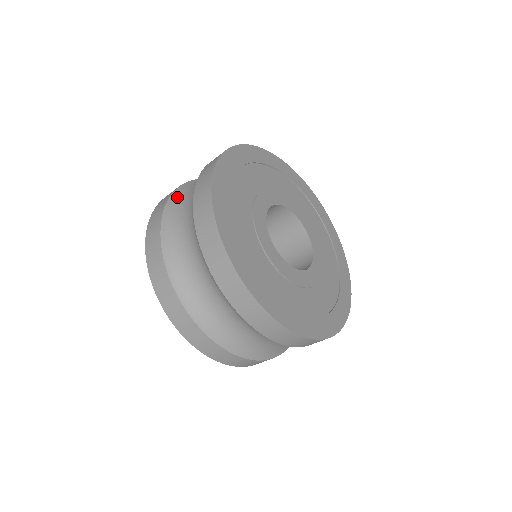
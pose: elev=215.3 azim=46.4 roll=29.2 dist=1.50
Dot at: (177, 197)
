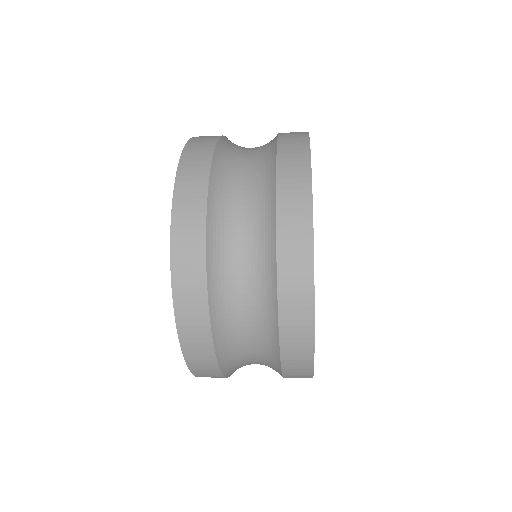
Dot at: (218, 183)
